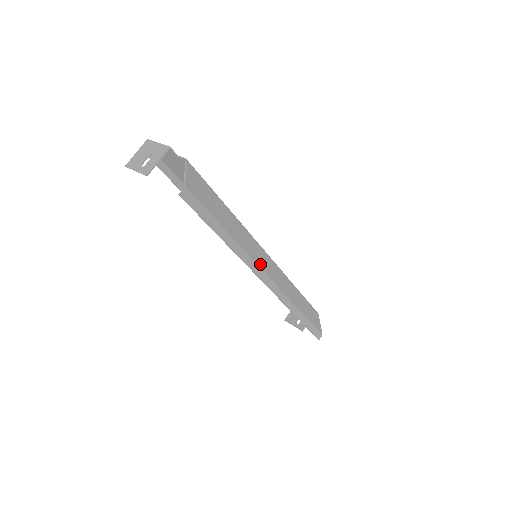
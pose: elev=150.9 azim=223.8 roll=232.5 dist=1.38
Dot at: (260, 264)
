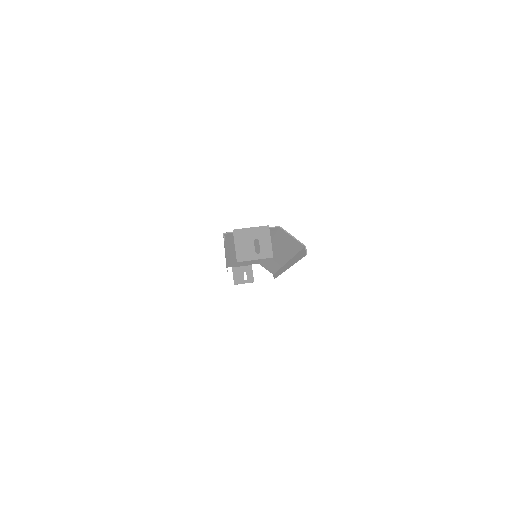
Dot at: occluded
